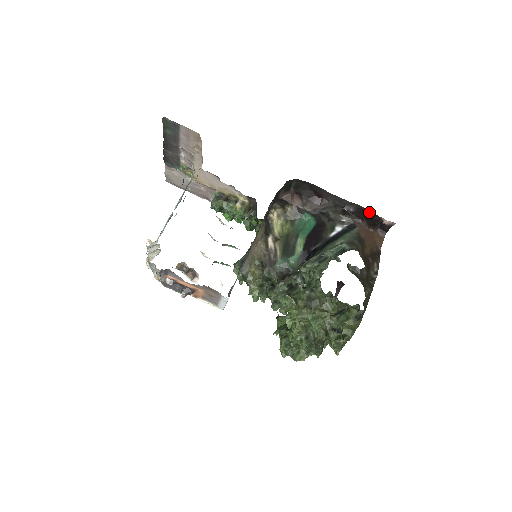
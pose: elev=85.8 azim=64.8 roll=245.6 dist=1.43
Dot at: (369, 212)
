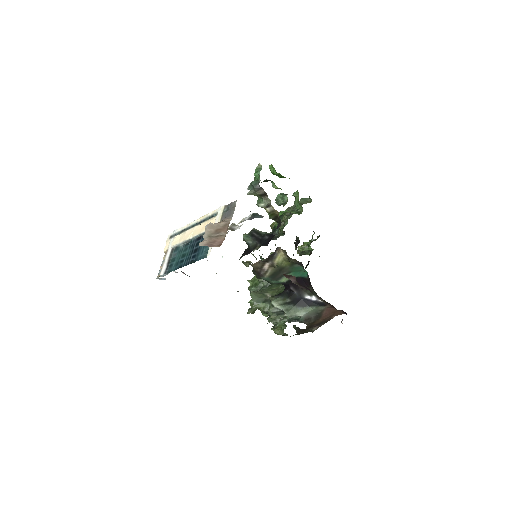
Dot at: occluded
